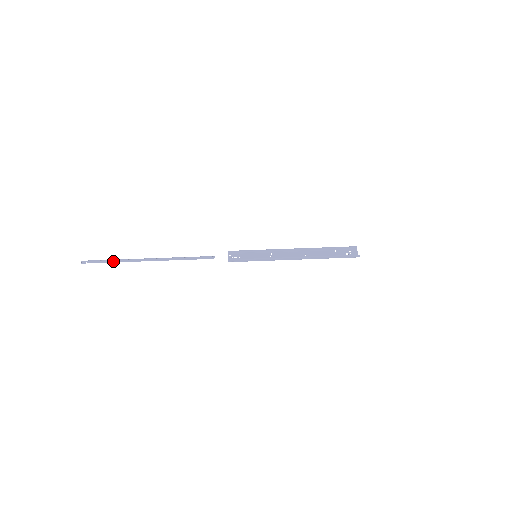
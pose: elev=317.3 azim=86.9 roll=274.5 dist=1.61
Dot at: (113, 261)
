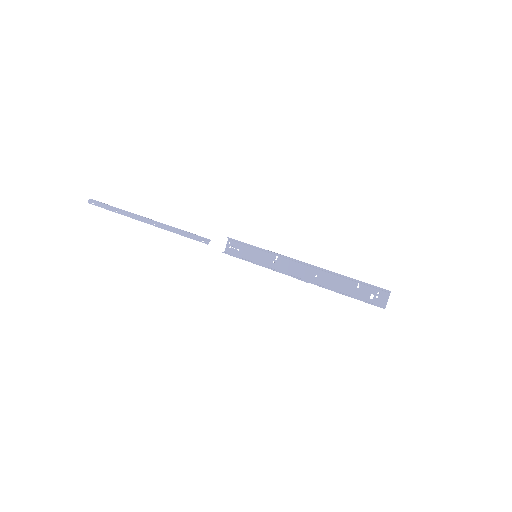
Dot at: (114, 210)
